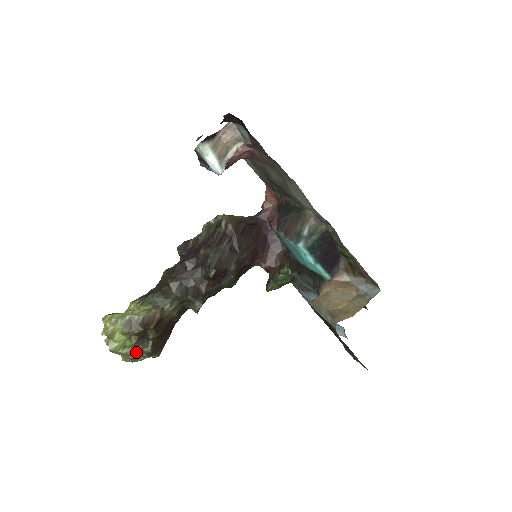
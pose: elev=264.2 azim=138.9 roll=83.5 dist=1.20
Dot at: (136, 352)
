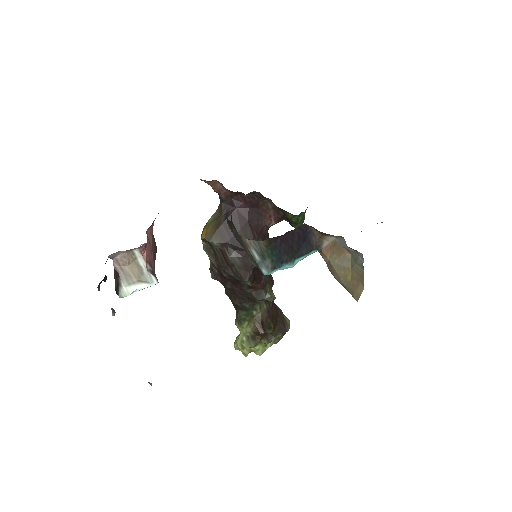
Dot at: (275, 339)
